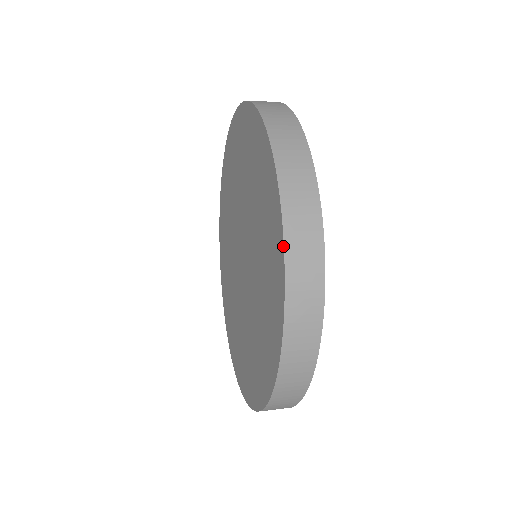
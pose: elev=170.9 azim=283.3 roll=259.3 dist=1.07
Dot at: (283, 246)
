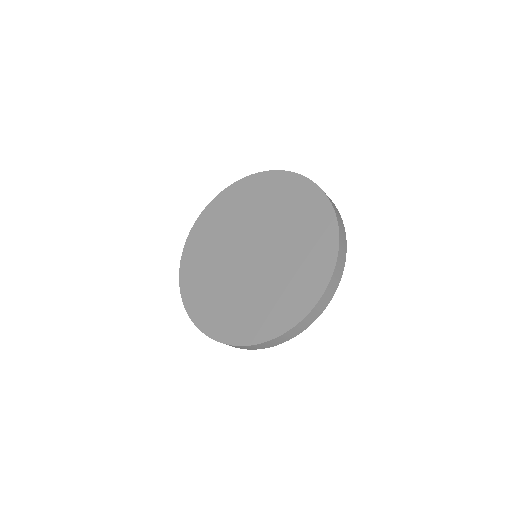
Dot at: (307, 178)
